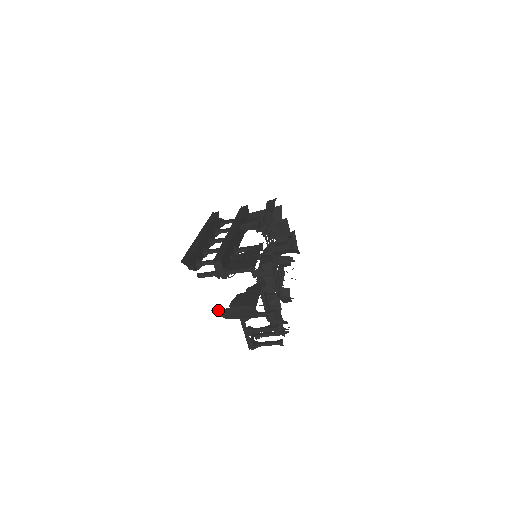
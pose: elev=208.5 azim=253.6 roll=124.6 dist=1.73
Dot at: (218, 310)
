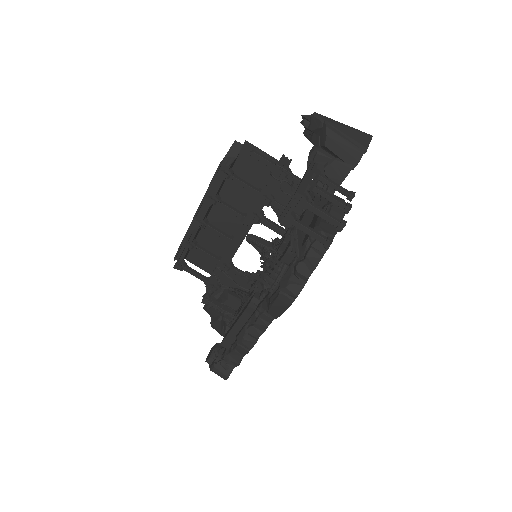
Dot at: (324, 116)
